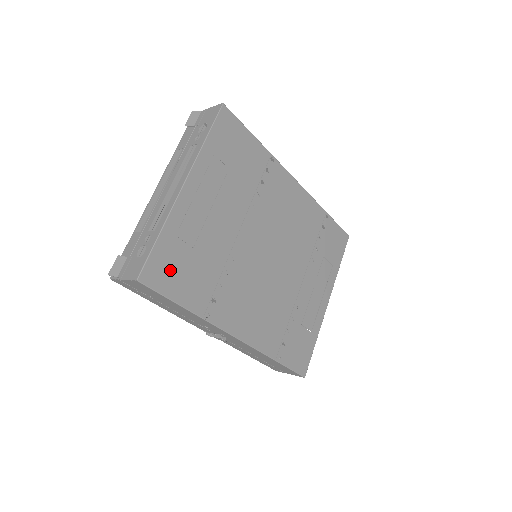
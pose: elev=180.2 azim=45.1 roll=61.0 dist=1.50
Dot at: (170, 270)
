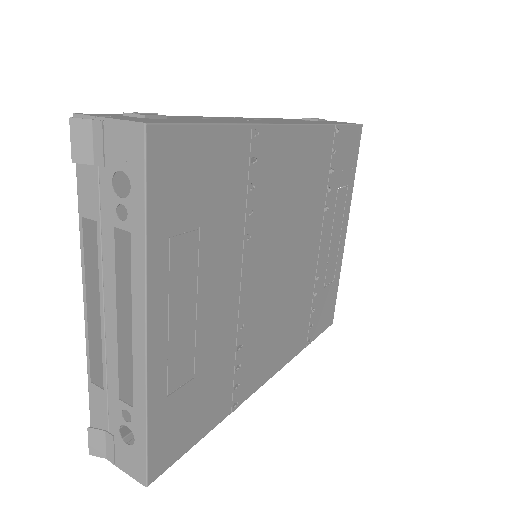
Dot at: (178, 429)
